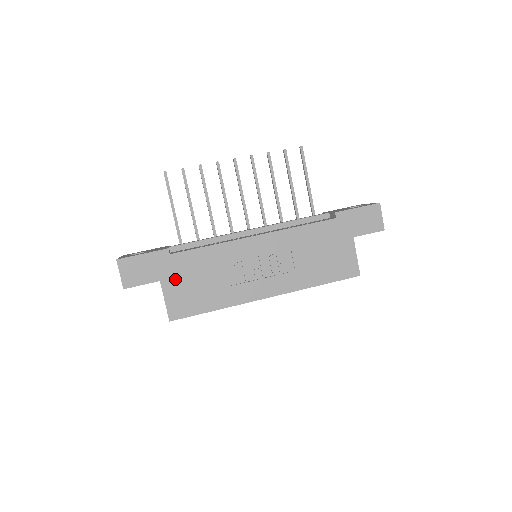
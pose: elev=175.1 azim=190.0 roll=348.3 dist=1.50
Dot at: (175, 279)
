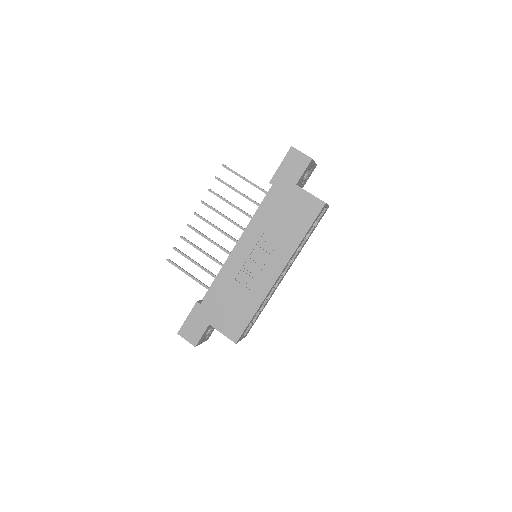
Dot at: (216, 316)
